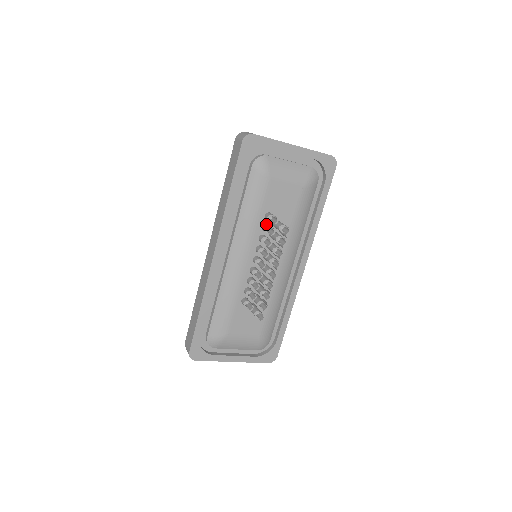
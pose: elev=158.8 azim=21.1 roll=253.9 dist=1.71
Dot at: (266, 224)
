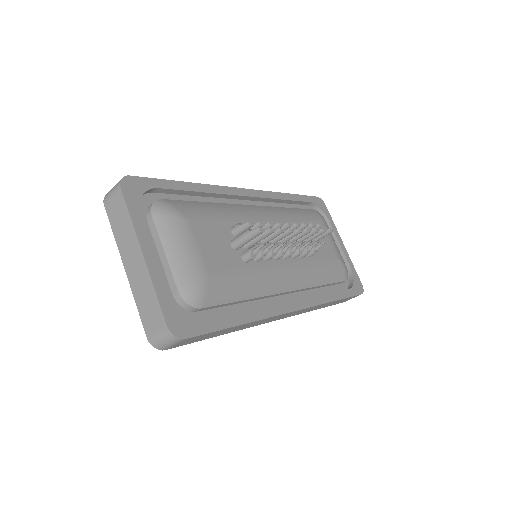
Dot at: occluded
